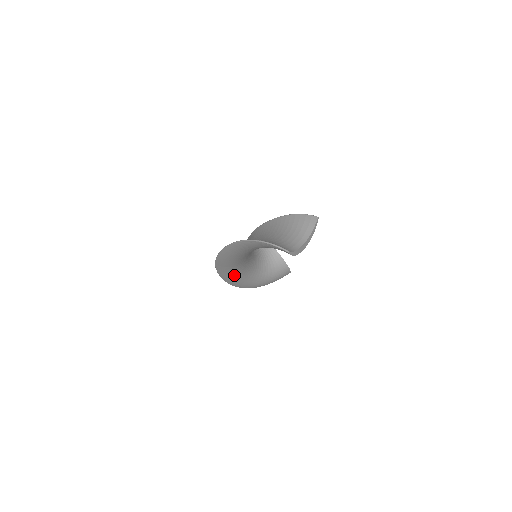
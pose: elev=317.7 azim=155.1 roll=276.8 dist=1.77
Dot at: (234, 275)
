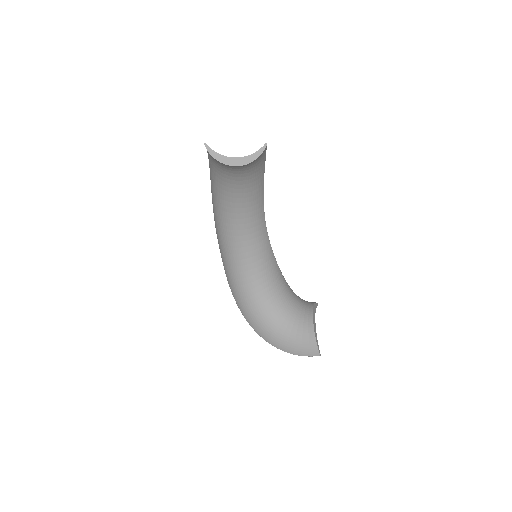
Dot at: (236, 281)
